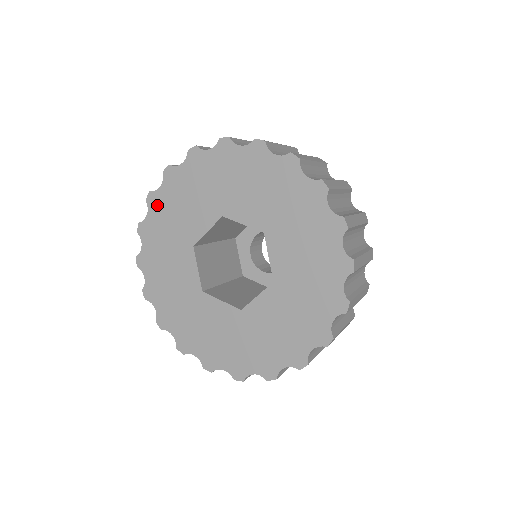
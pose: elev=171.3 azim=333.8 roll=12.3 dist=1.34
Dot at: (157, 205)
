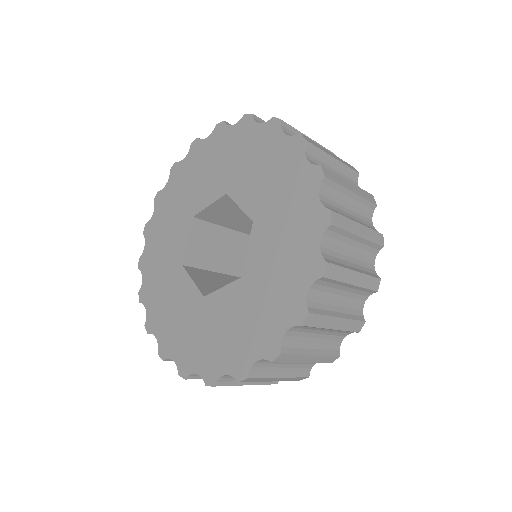
Dot at: (147, 263)
